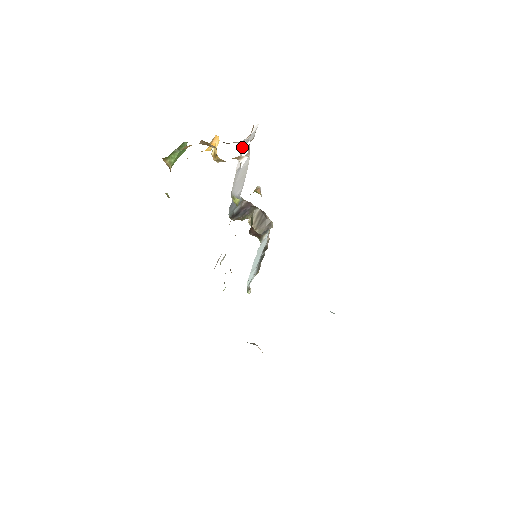
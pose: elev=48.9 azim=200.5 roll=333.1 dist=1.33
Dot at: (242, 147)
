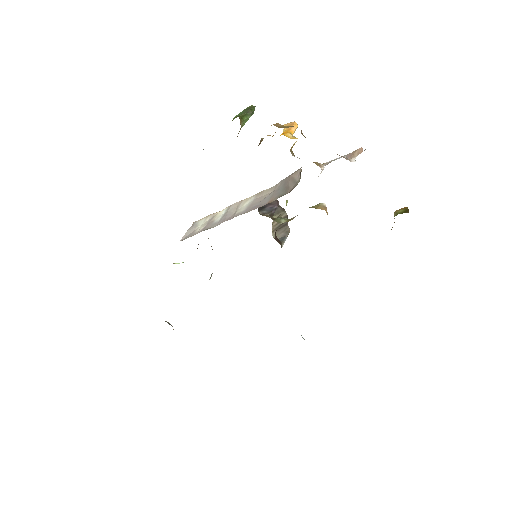
Dot at: occluded
